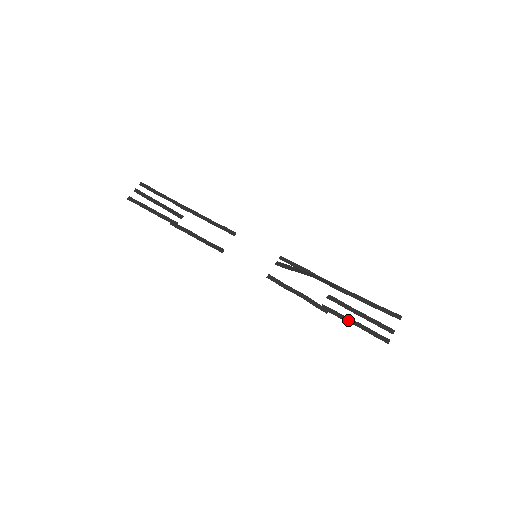
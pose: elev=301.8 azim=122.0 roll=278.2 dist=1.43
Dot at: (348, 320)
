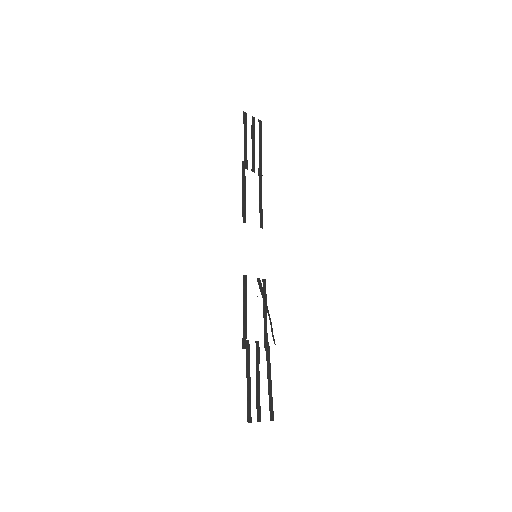
Dot at: (248, 372)
